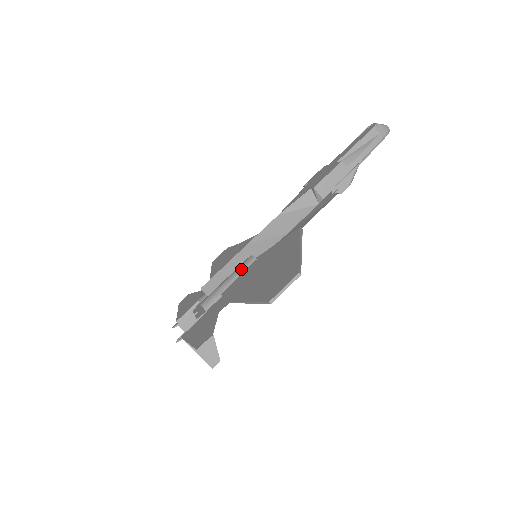
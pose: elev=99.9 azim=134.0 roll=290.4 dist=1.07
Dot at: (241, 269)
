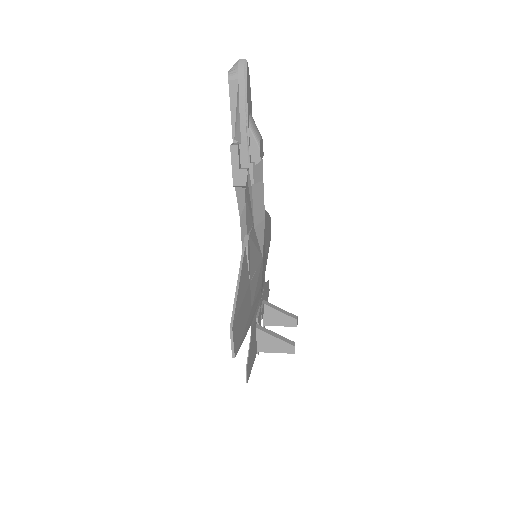
Dot at: occluded
